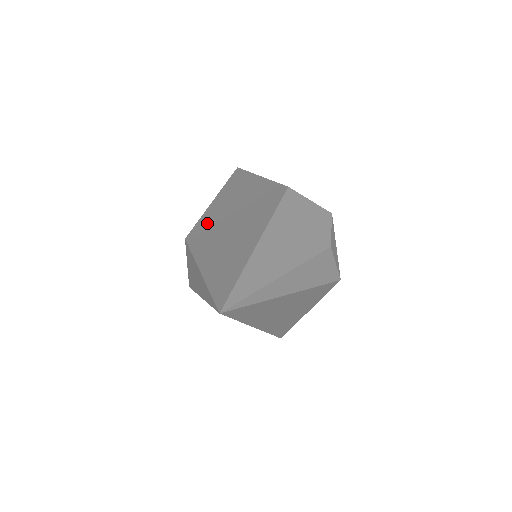
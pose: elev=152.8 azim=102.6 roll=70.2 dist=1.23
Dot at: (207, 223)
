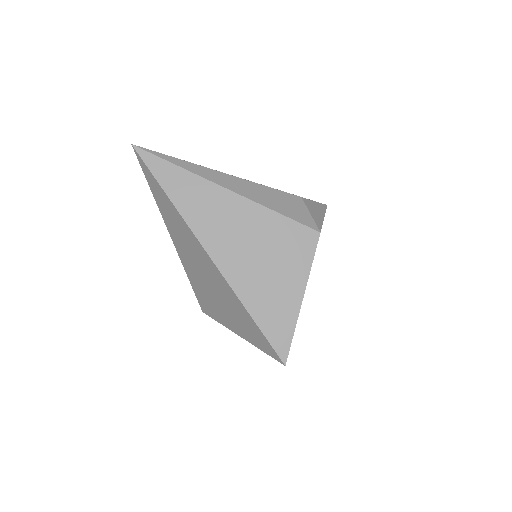
Dot at: occluded
